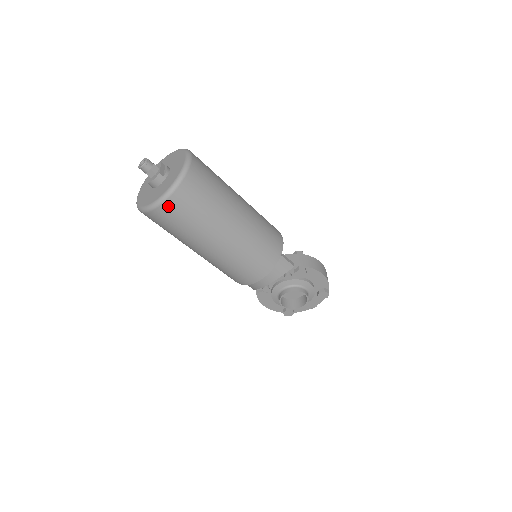
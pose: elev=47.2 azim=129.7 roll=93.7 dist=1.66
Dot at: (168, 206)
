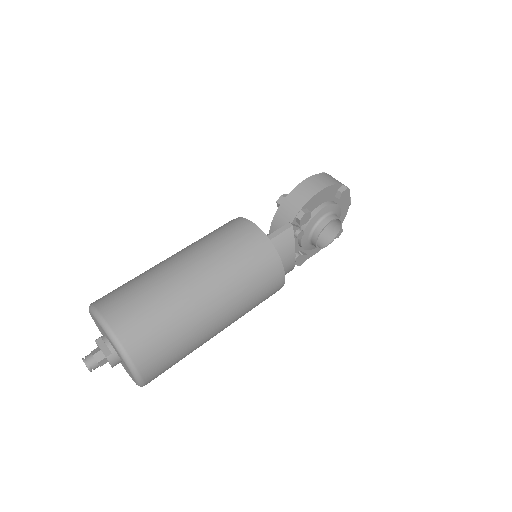
Dot at: (148, 372)
